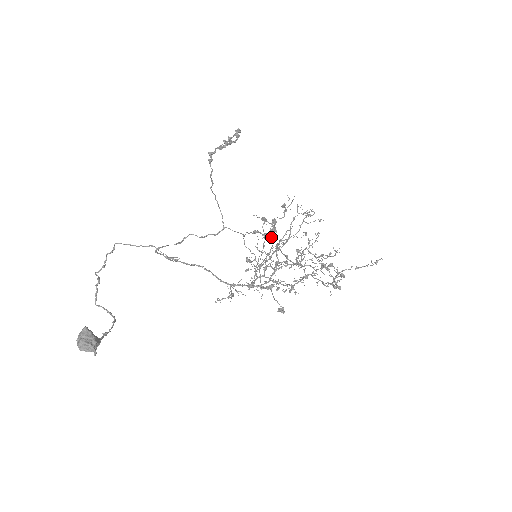
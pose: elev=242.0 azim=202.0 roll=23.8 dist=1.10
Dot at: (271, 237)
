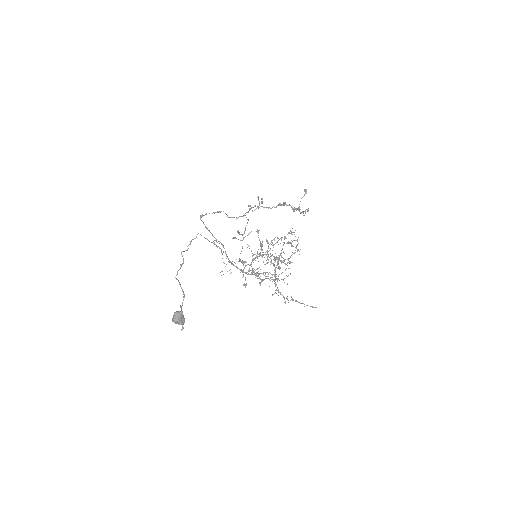
Dot at: occluded
